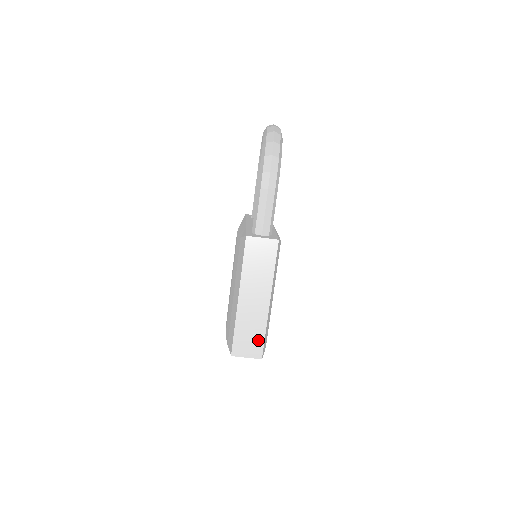
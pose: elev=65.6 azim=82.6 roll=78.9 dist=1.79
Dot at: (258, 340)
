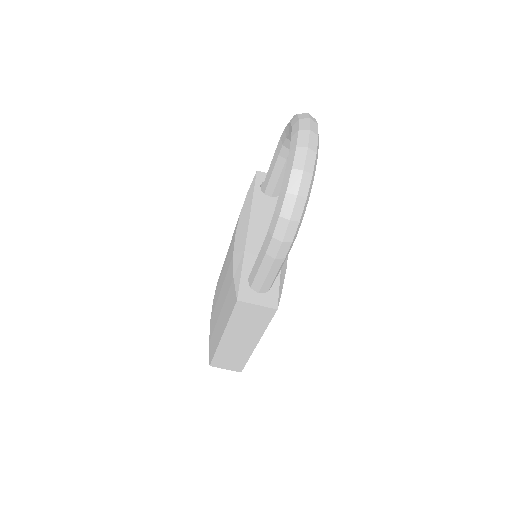
Dot at: (239, 363)
